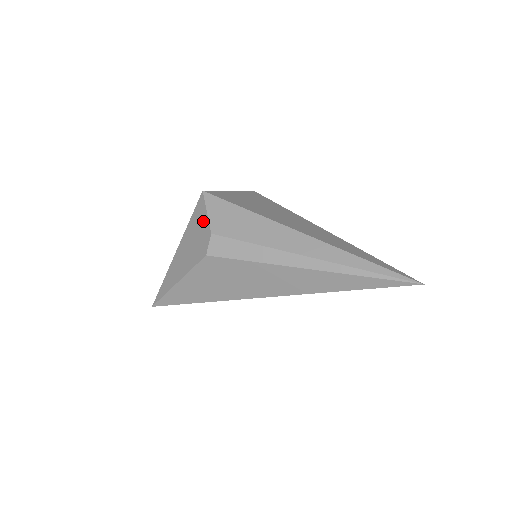
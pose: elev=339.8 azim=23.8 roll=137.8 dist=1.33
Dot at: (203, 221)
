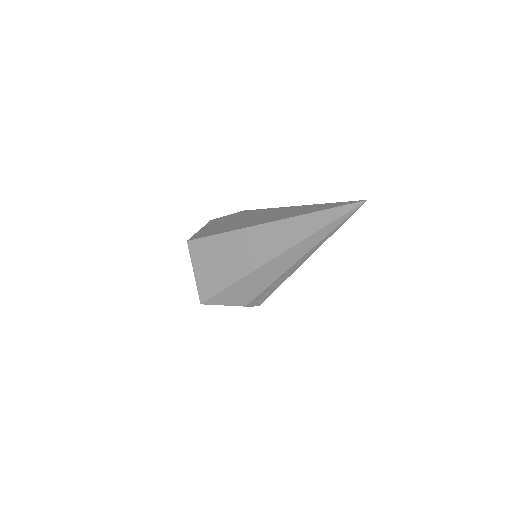
Dot at: occluded
